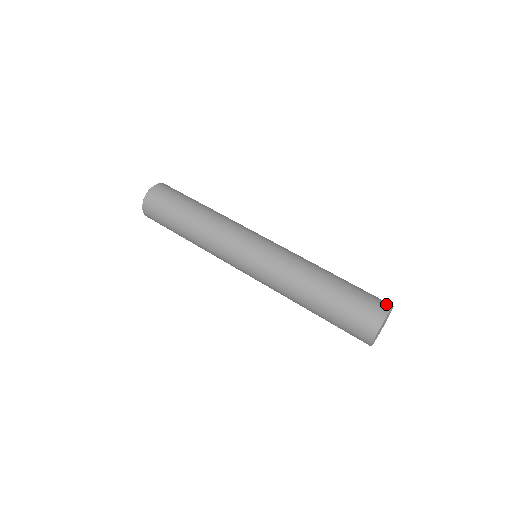
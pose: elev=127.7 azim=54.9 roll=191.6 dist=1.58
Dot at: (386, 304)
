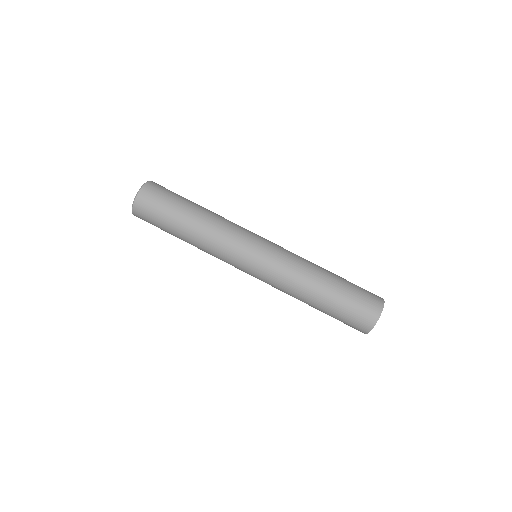
Dot at: (378, 306)
